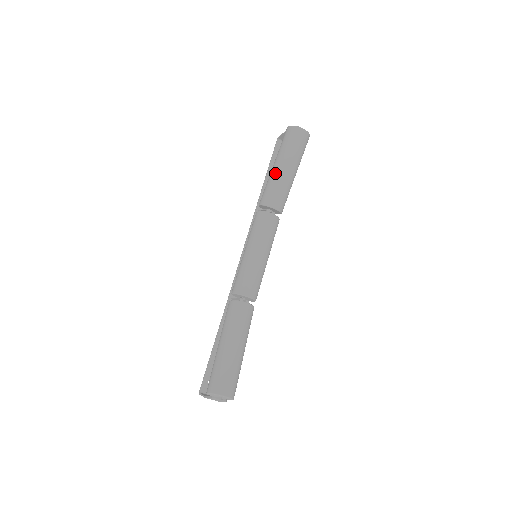
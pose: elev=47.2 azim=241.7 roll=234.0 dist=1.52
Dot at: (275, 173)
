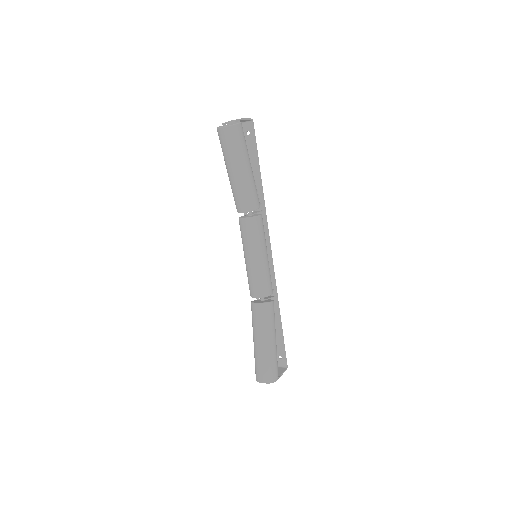
Dot at: (229, 180)
